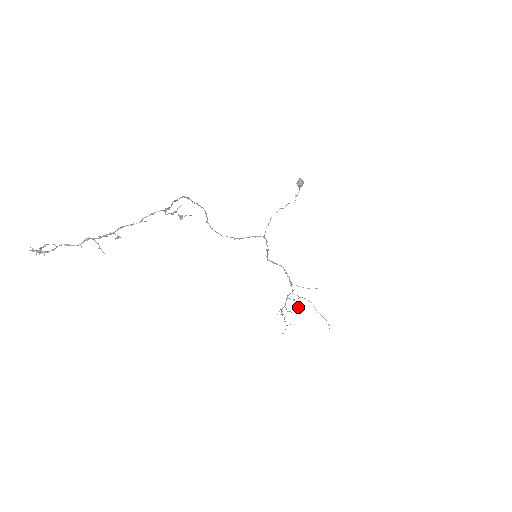
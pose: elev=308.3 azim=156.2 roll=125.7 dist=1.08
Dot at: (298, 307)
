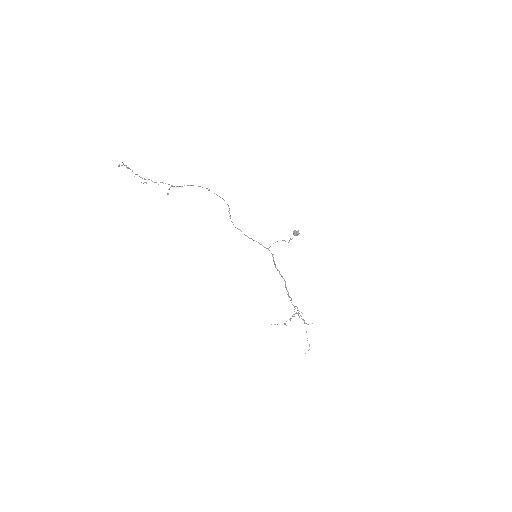
Dot at: occluded
